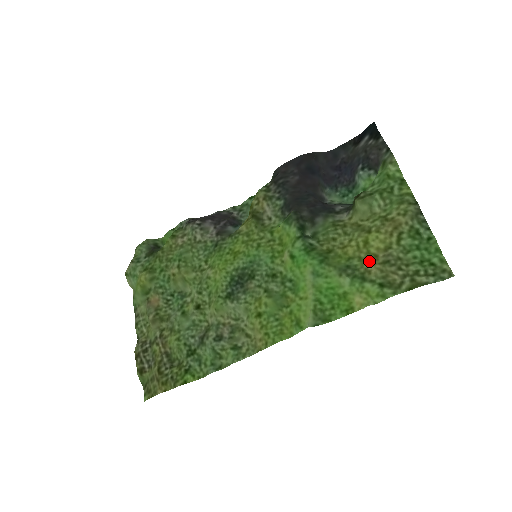
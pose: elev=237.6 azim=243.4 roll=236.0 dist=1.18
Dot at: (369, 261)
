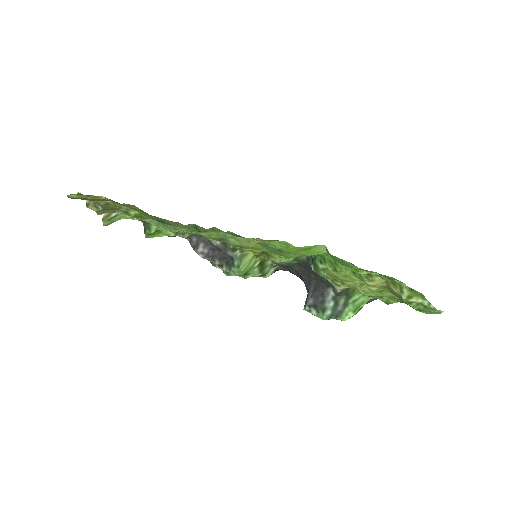
Dot at: occluded
